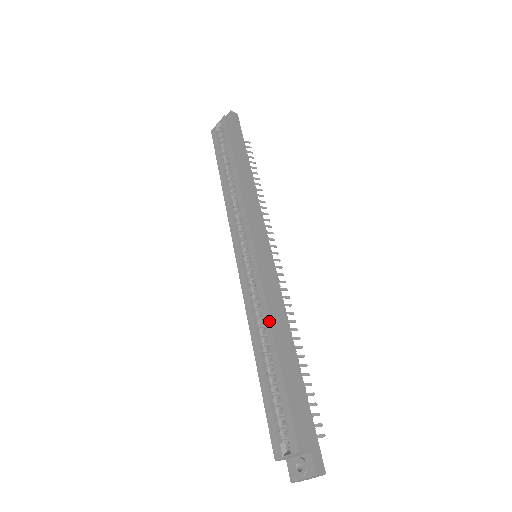
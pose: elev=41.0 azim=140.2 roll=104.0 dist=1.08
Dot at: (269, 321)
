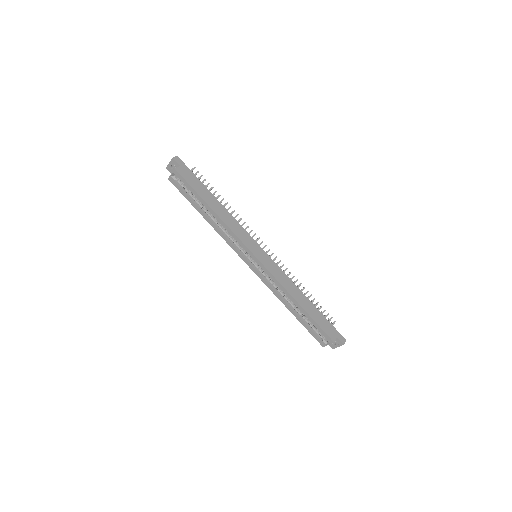
Dot at: (289, 294)
